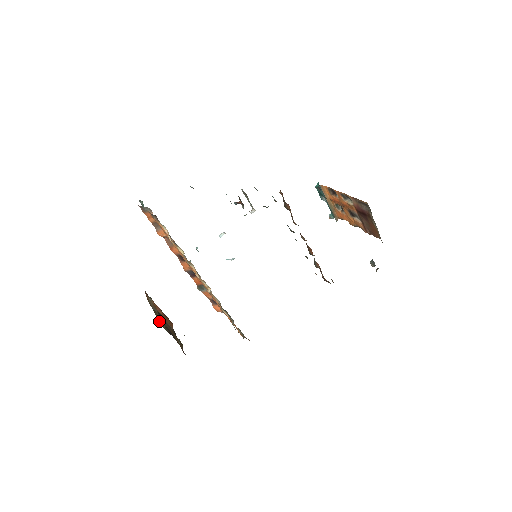
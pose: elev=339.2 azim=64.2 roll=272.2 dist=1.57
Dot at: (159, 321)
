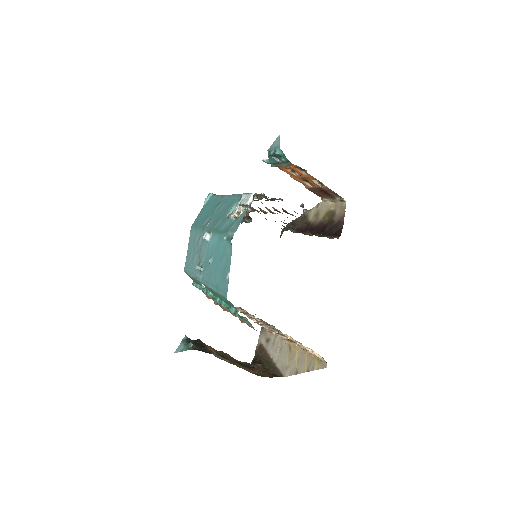
Dot at: (250, 372)
